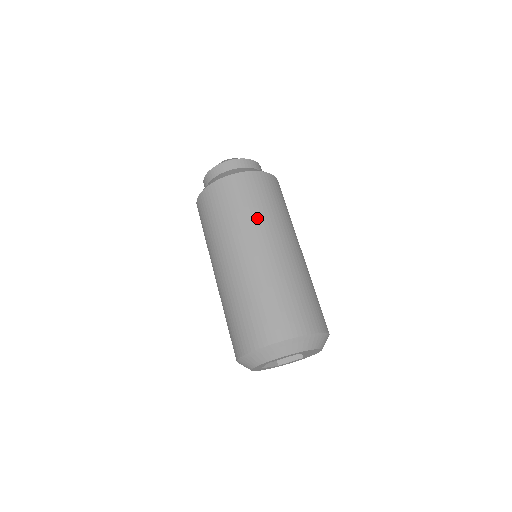
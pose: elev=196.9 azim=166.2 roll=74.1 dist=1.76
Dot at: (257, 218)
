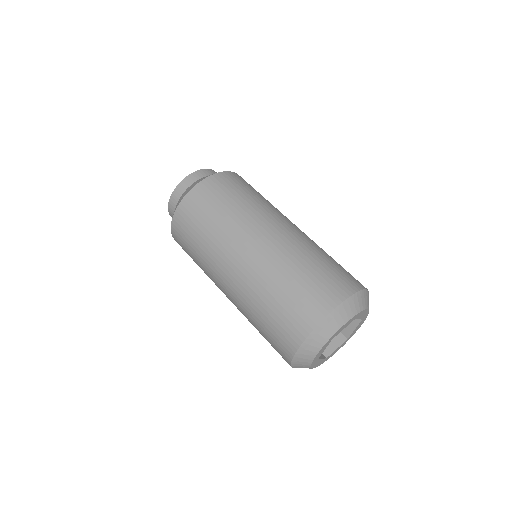
Dot at: (215, 238)
